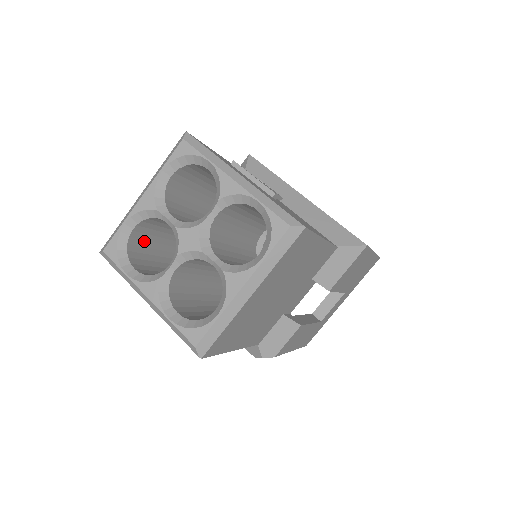
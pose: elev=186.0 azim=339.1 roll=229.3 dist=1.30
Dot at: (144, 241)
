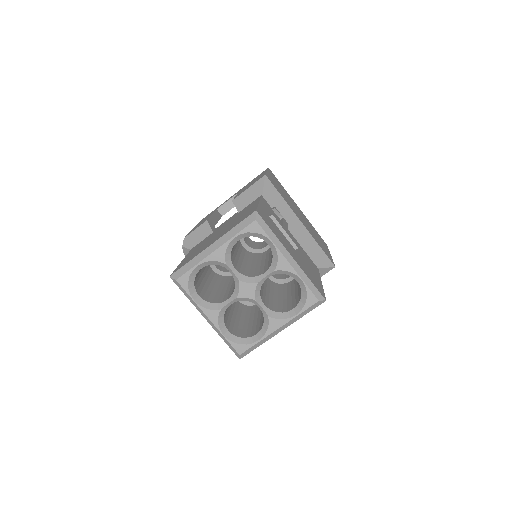
Dot at: occluded
